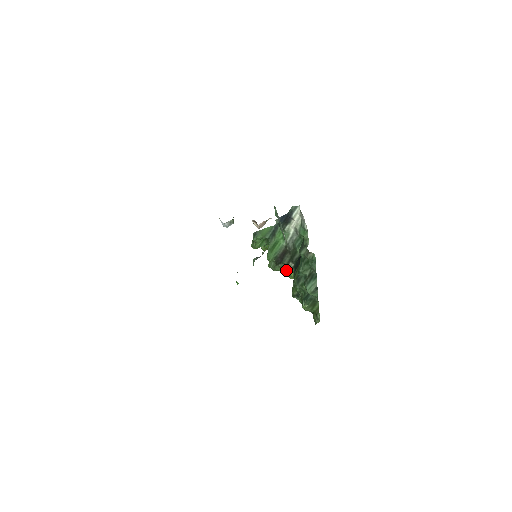
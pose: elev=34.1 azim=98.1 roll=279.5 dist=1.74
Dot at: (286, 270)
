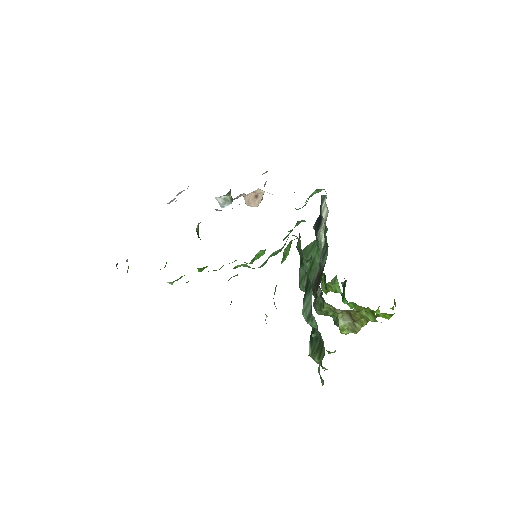
Dot at: (331, 314)
